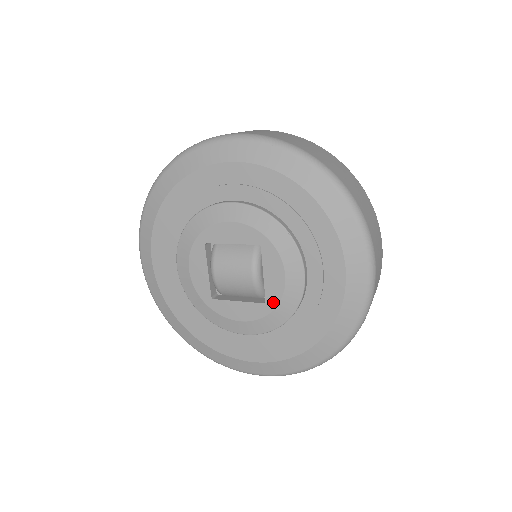
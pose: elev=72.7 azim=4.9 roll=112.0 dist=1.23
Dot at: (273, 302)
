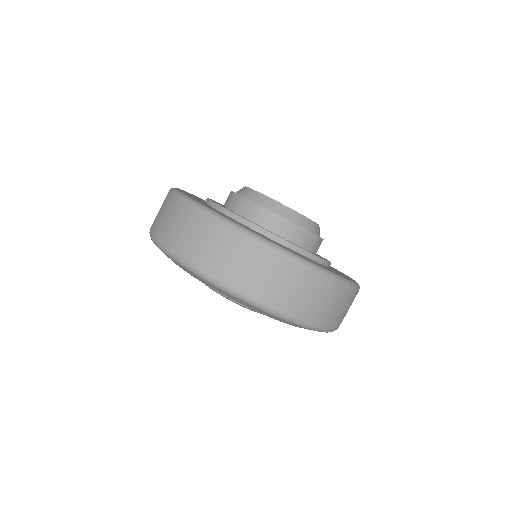
Dot at: occluded
